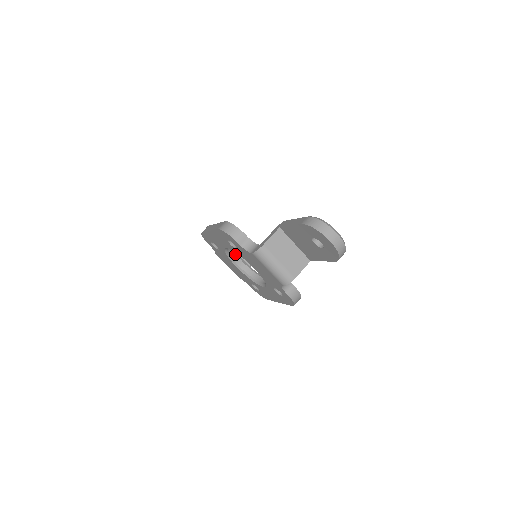
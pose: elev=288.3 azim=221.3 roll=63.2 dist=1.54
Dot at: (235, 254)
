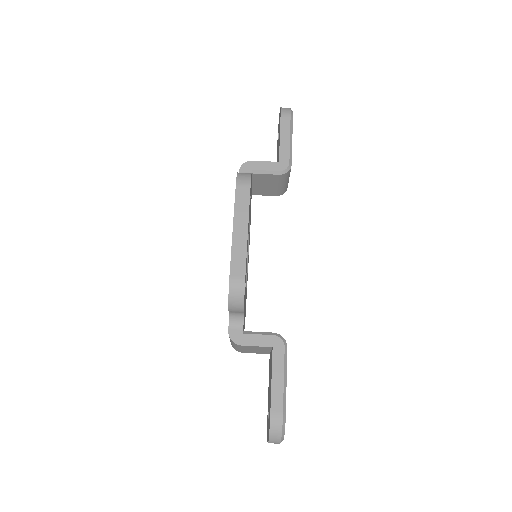
Dot at: occluded
